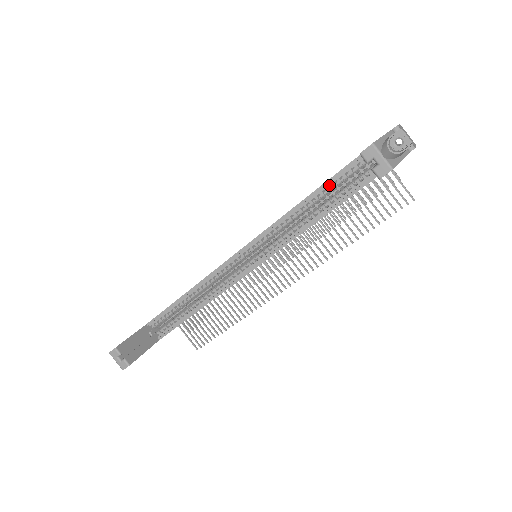
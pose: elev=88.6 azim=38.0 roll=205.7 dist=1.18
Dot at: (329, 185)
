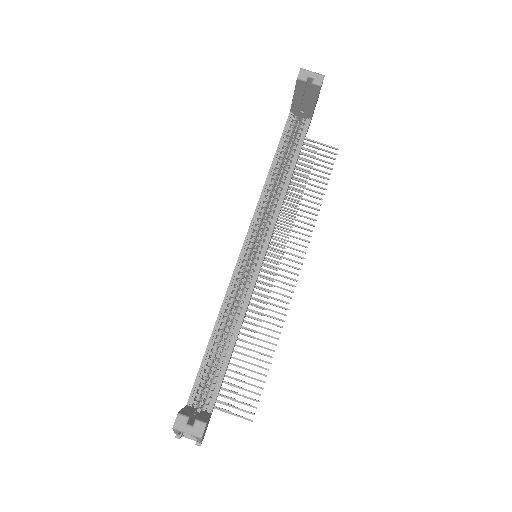
Dot at: (280, 152)
